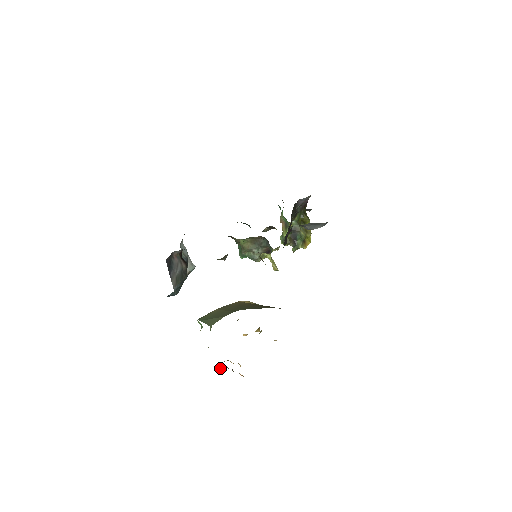
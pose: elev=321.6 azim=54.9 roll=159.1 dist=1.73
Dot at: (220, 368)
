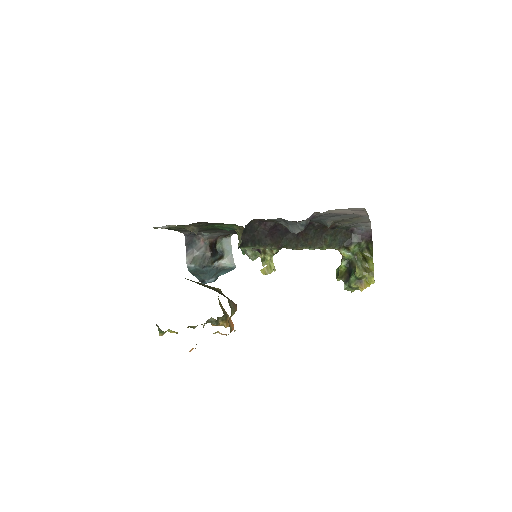
Dot at: (159, 329)
